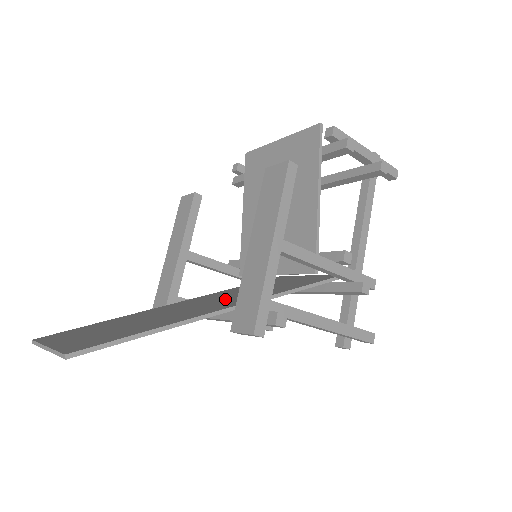
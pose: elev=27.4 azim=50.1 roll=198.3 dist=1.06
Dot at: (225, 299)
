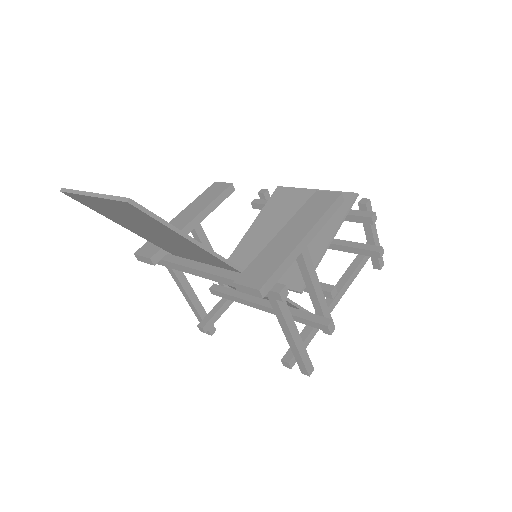
Dot at: occluded
